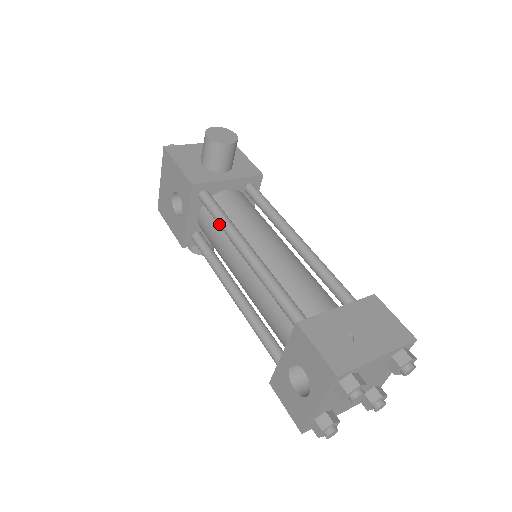
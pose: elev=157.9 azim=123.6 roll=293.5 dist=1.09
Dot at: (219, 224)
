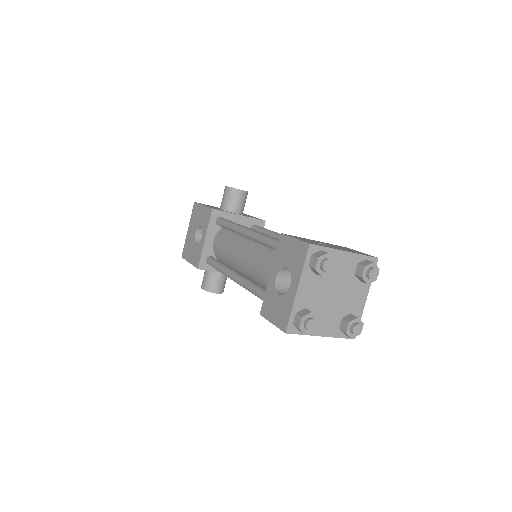
Dot at: (229, 226)
